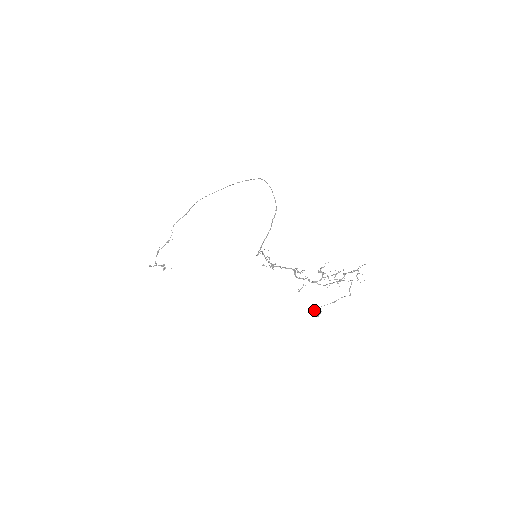
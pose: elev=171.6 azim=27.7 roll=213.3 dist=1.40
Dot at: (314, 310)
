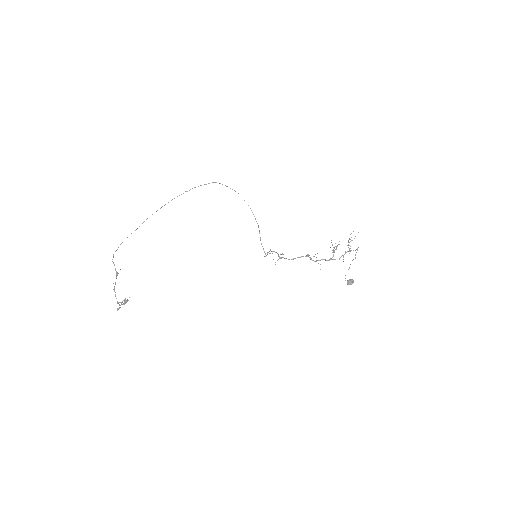
Dot at: (350, 281)
